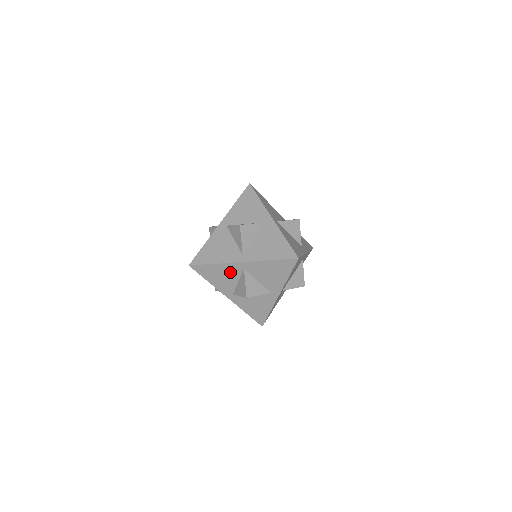
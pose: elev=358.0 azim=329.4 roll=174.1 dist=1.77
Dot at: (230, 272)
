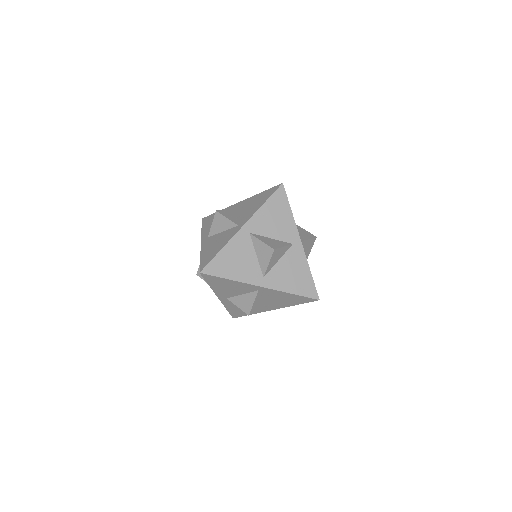
Dot at: (241, 288)
